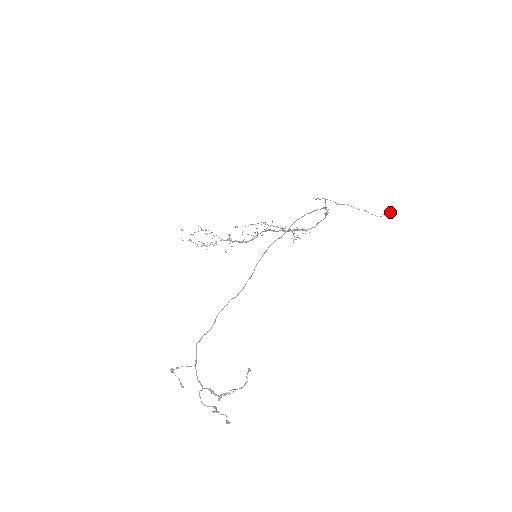
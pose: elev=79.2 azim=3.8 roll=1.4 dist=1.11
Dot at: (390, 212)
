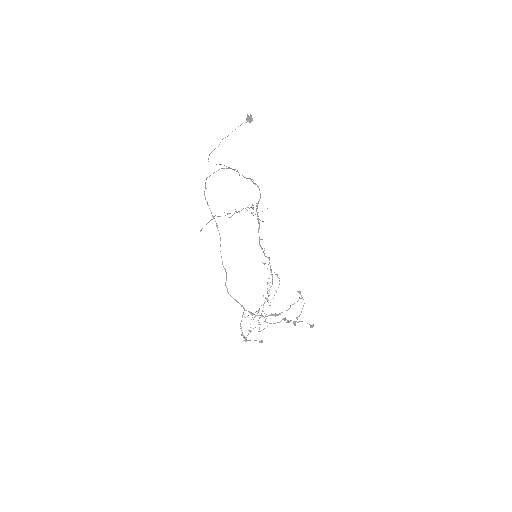
Dot at: (249, 120)
